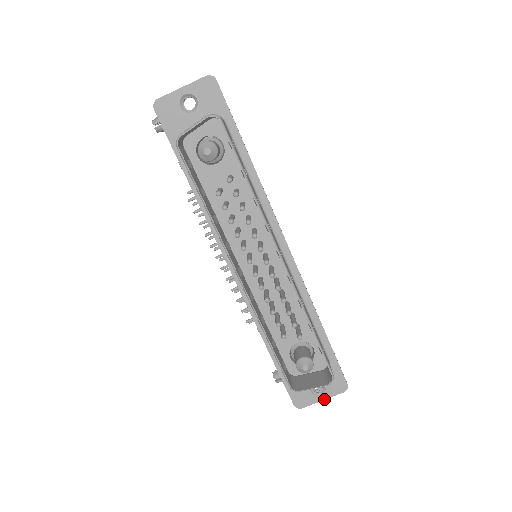
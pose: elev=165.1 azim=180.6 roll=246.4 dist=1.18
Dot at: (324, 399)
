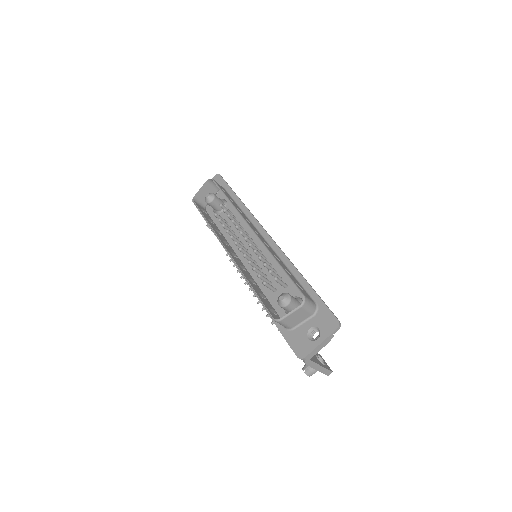
Dot at: (321, 342)
